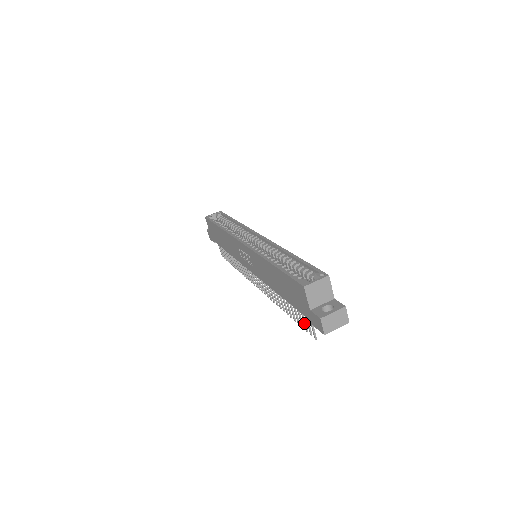
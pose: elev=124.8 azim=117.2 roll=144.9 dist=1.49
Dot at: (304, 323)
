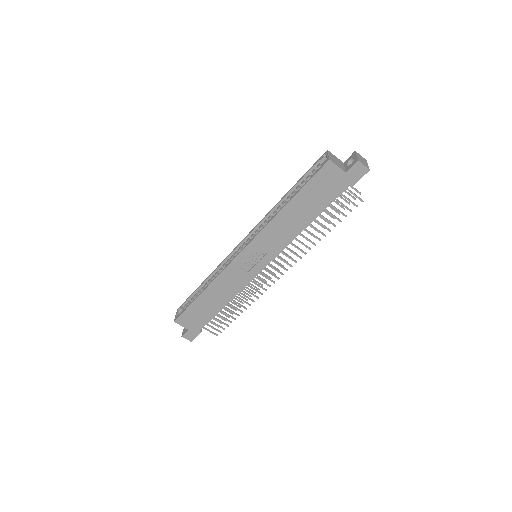
Dot at: (345, 207)
